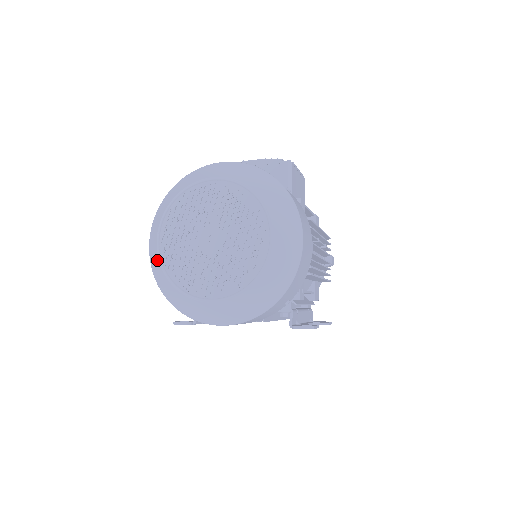
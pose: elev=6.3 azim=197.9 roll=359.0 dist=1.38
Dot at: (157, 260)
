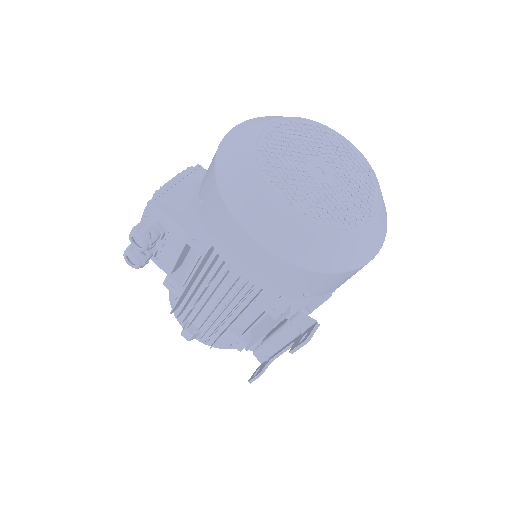
Dot at: (301, 228)
